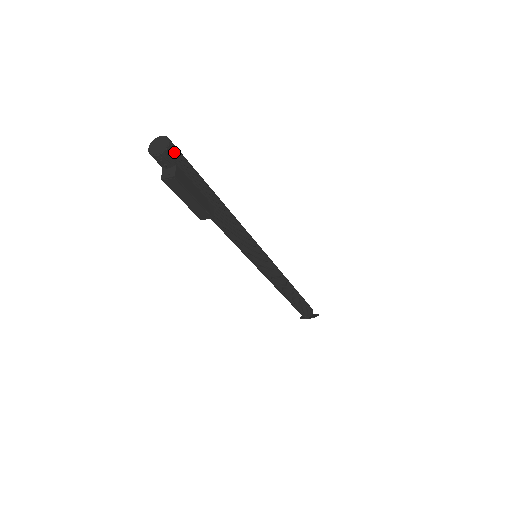
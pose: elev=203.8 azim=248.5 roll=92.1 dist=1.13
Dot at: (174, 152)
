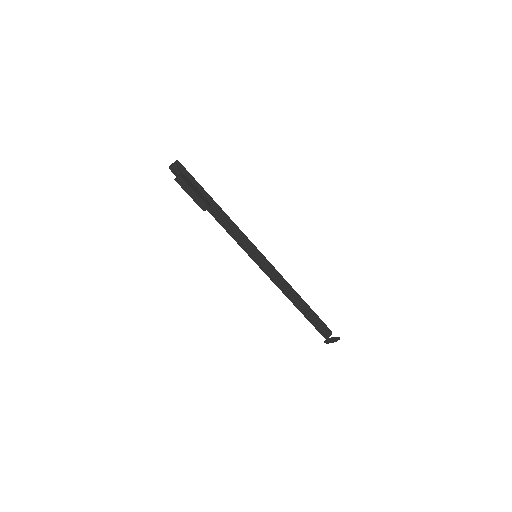
Dot at: (180, 166)
